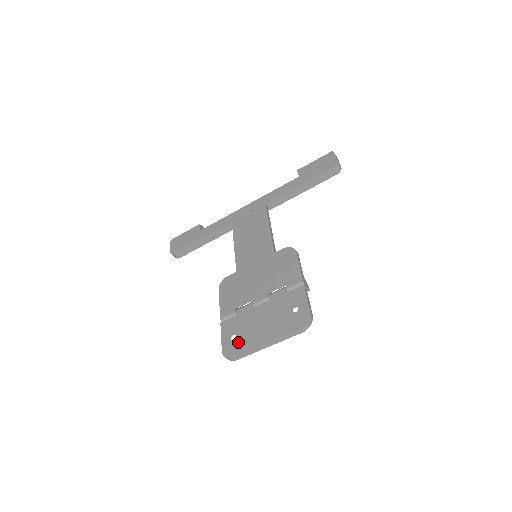
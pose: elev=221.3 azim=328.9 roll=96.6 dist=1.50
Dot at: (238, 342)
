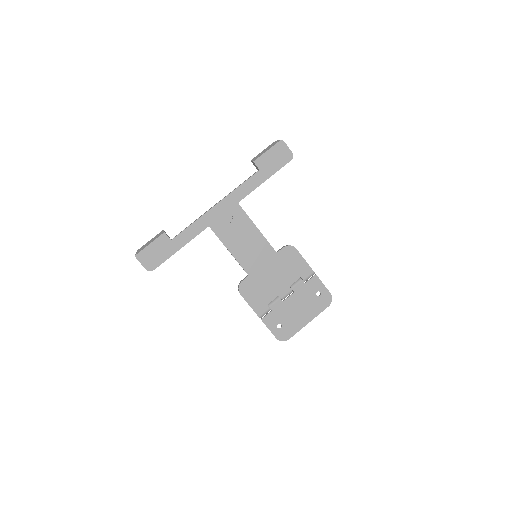
Dot at: (286, 328)
